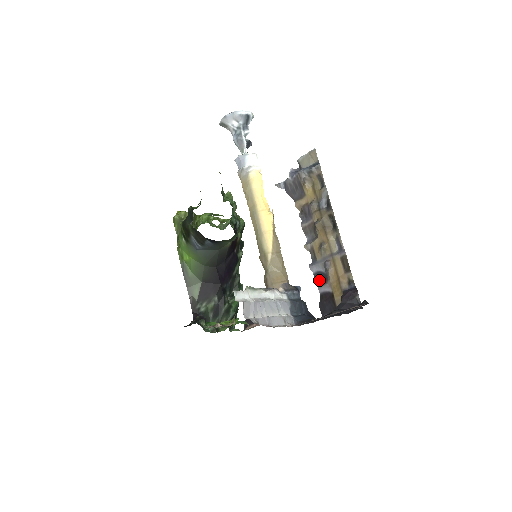
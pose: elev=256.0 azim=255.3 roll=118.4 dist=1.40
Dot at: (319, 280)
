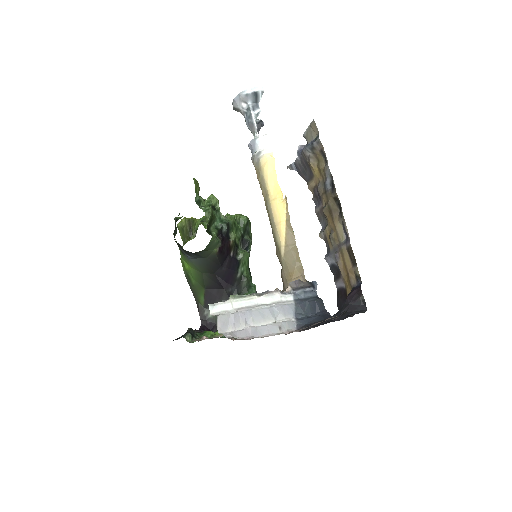
Dot at: (335, 273)
